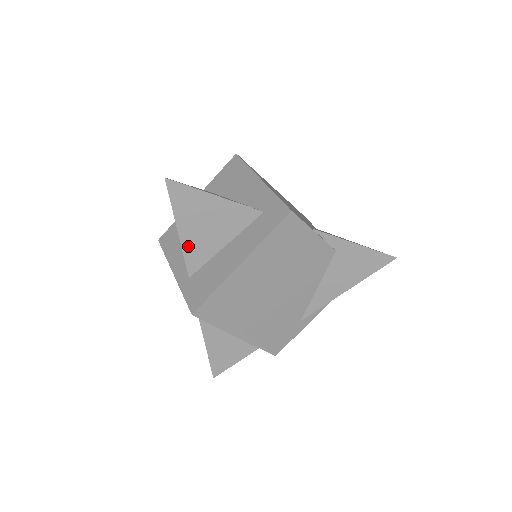
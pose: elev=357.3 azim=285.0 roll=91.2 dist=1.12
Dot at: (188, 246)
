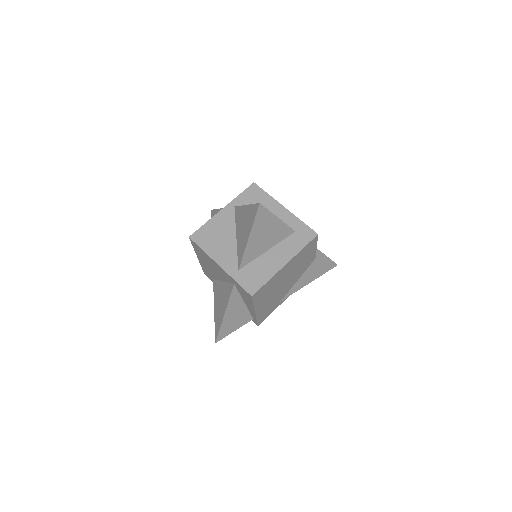
Dot at: (249, 249)
